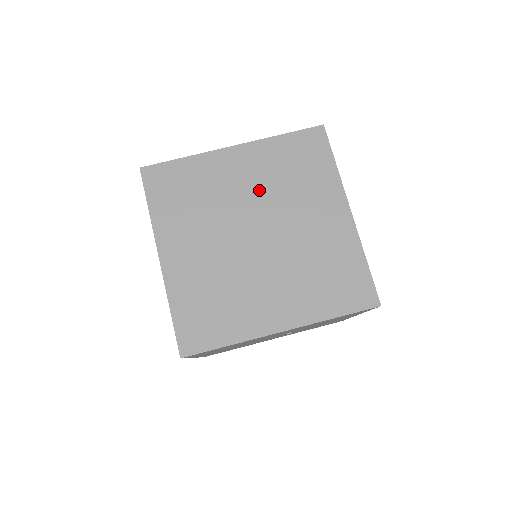
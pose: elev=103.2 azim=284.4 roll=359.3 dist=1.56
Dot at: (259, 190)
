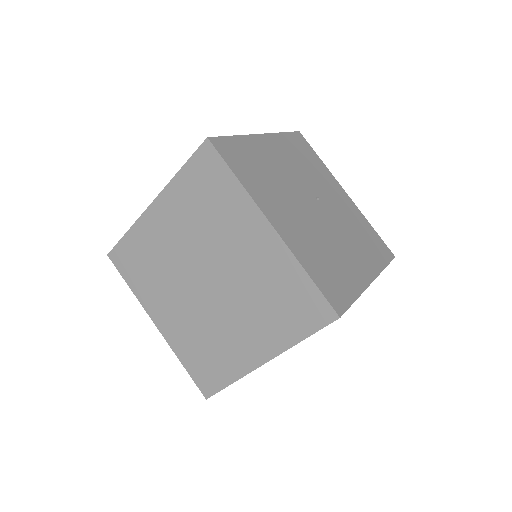
Dot at: occluded
